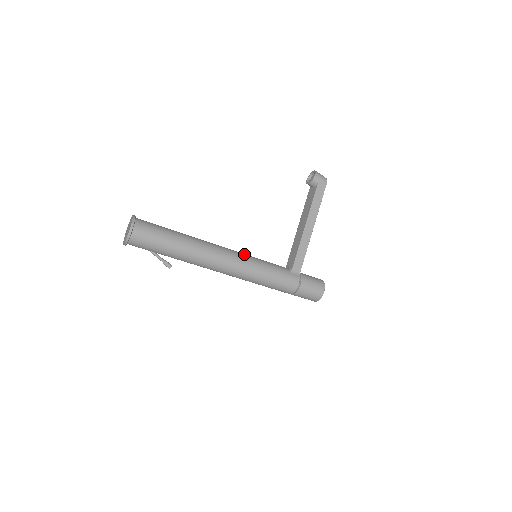
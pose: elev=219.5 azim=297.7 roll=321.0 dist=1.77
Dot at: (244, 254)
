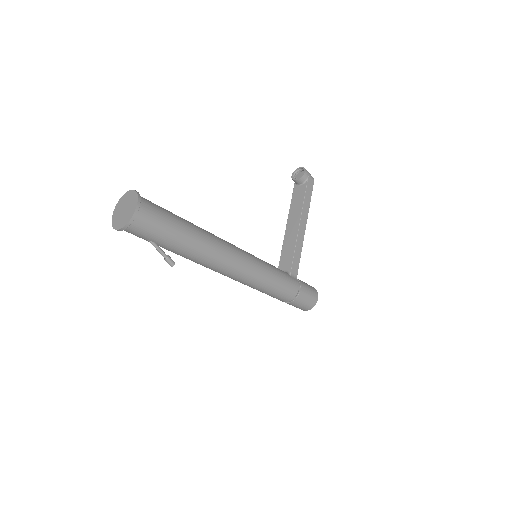
Dot at: occluded
